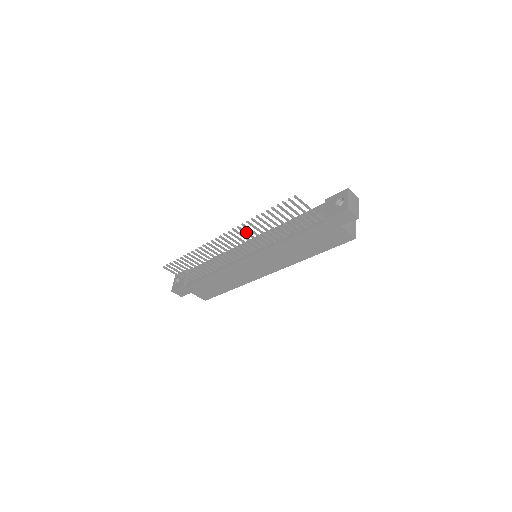
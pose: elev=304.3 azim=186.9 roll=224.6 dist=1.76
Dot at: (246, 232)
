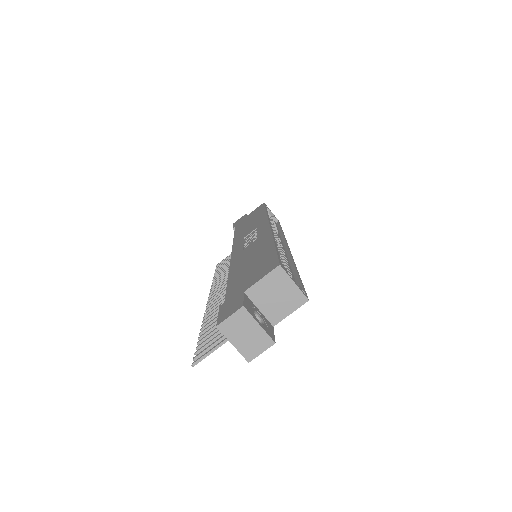
Dot at: occluded
